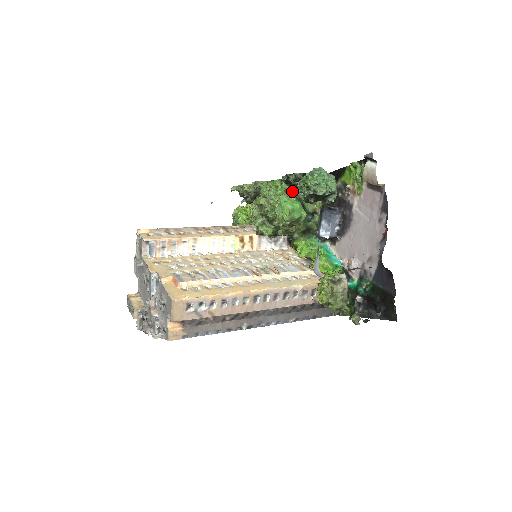
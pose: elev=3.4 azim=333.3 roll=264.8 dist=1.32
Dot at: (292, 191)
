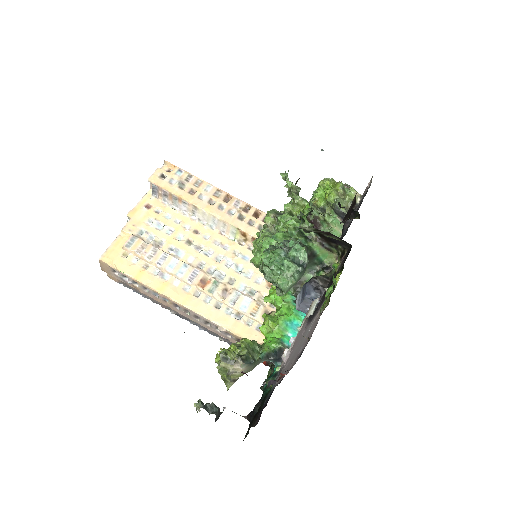
Dot at: occluded
